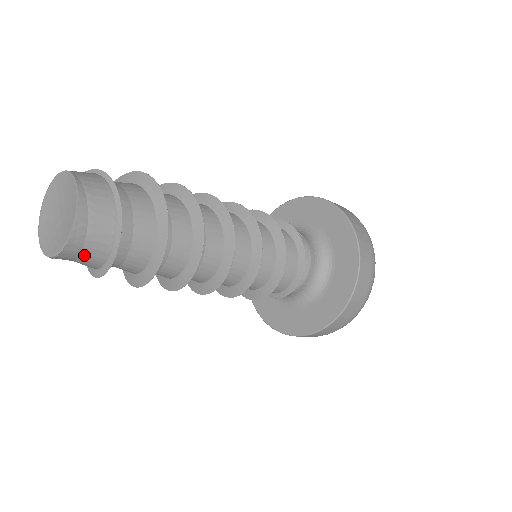
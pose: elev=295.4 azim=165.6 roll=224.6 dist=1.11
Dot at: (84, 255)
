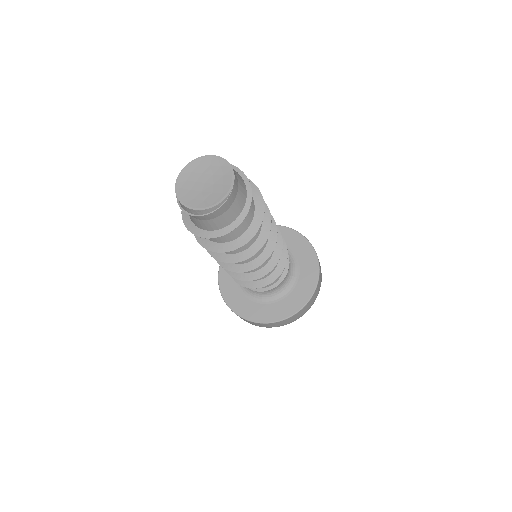
Dot at: (239, 192)
